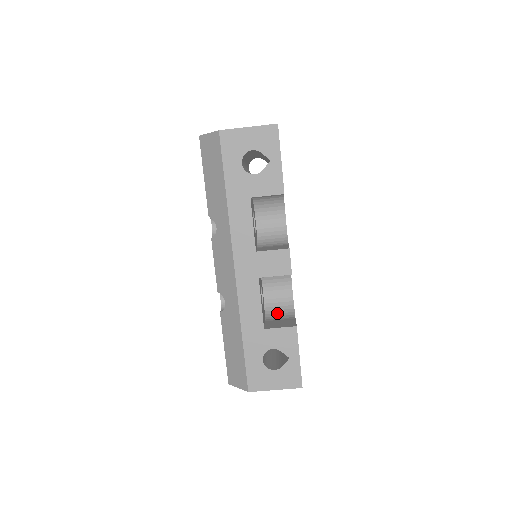
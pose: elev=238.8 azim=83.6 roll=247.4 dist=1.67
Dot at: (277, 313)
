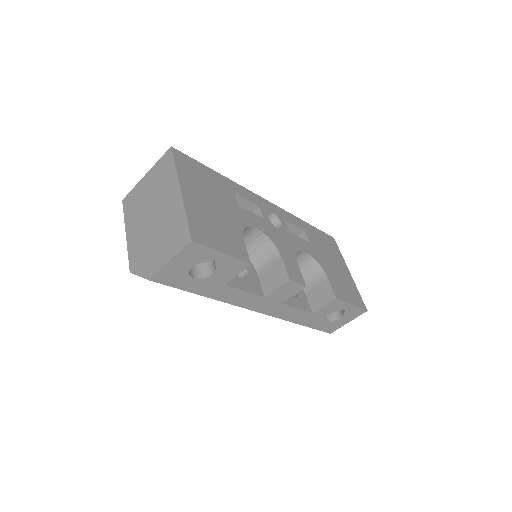
Dot at: (309, 277)
